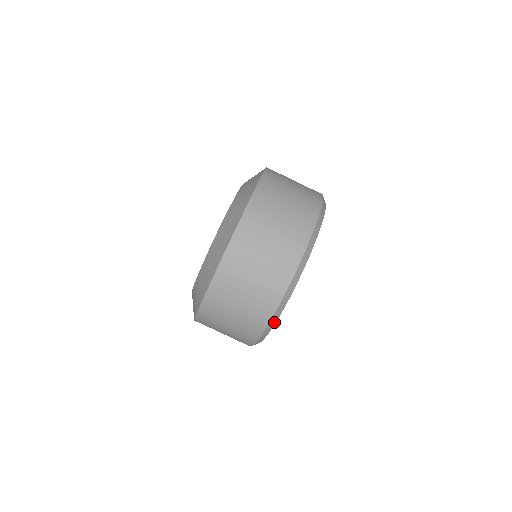
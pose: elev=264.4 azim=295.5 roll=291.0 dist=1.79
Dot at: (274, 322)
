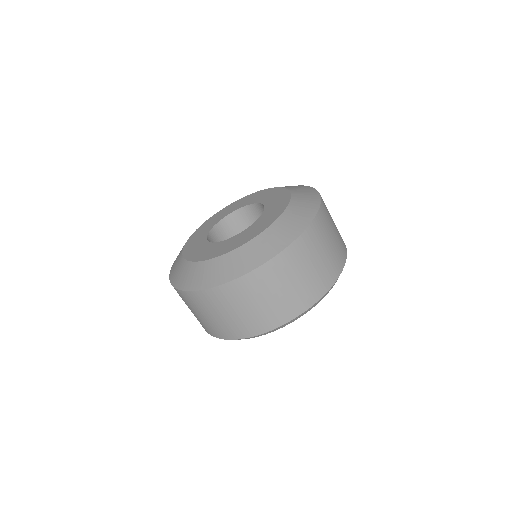
Dot at: (252, 337)
